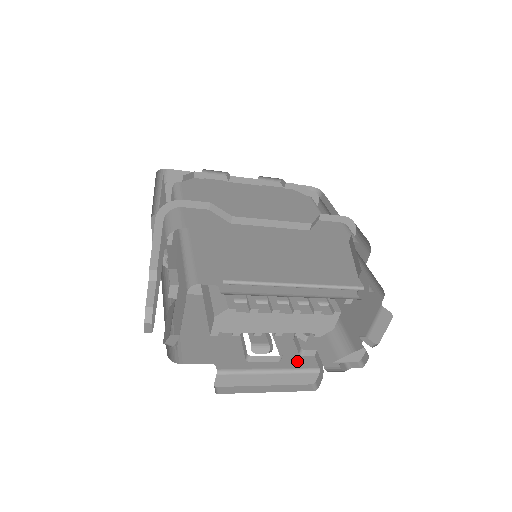
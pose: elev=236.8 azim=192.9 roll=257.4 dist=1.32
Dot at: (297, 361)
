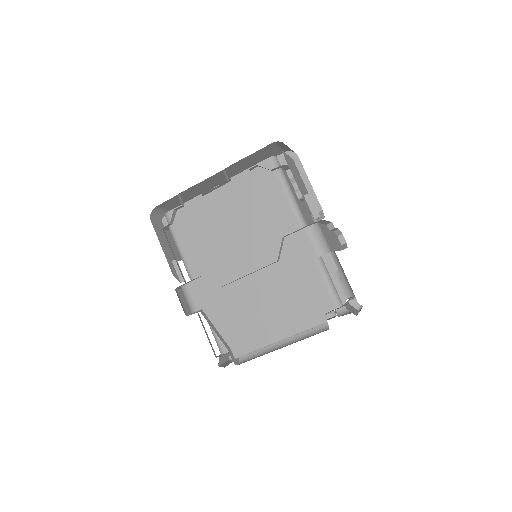
Dot at: occluded
